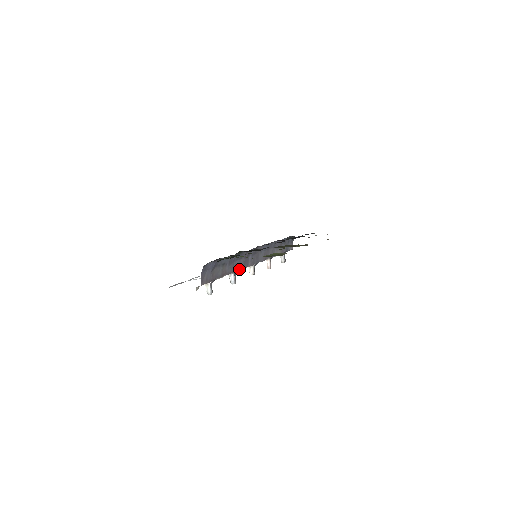
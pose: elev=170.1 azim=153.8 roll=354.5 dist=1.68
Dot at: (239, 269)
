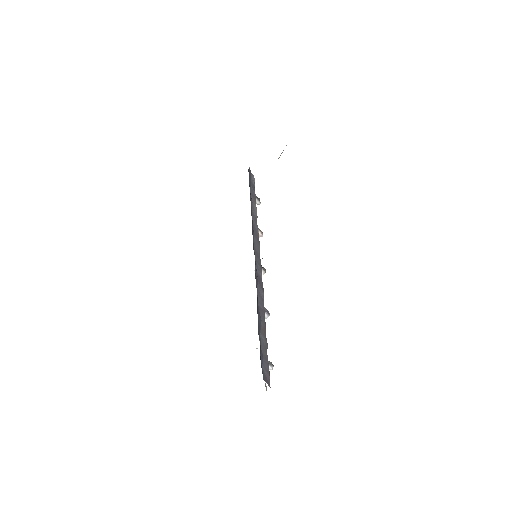
Dot at: (262, 299)
